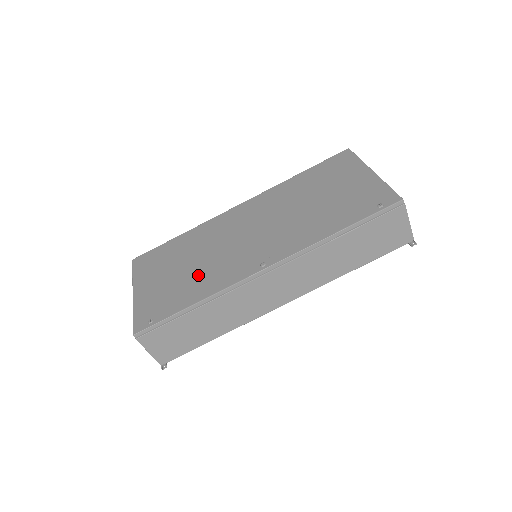
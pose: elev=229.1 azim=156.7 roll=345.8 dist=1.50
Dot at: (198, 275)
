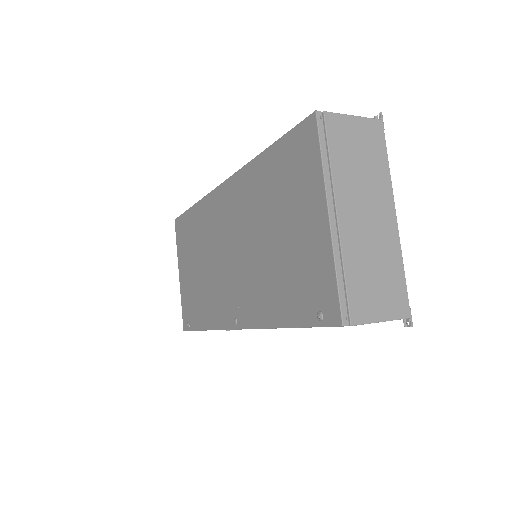
Dot at: (204, 291)
